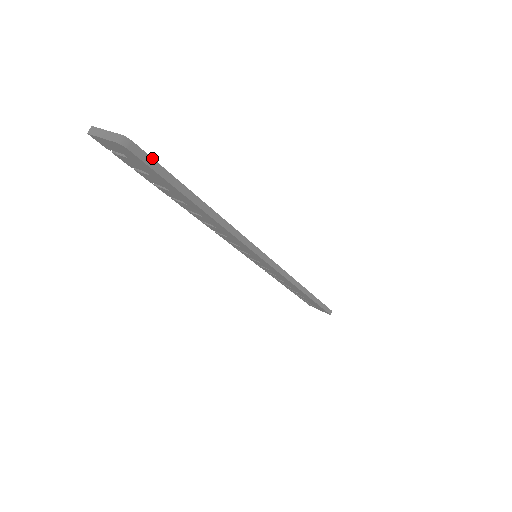
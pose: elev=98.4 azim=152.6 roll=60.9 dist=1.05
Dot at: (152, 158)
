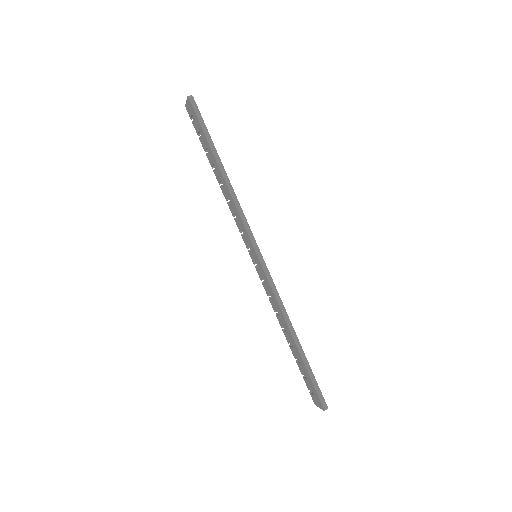
Dot at: occluded
